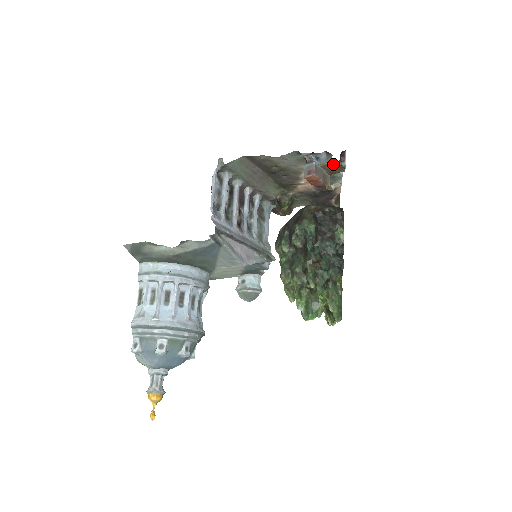
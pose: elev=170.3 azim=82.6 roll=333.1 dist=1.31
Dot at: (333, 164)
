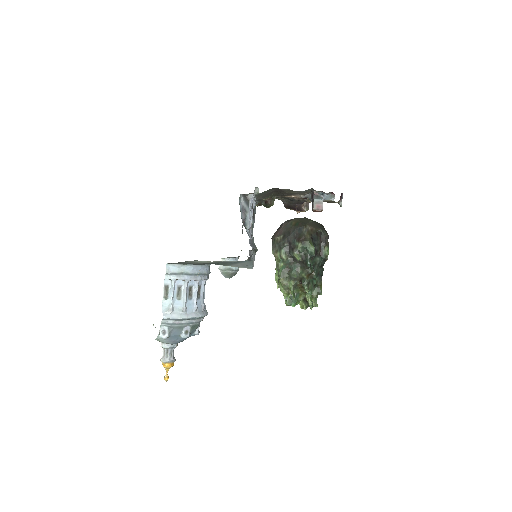
Dot at: (333, 201)
